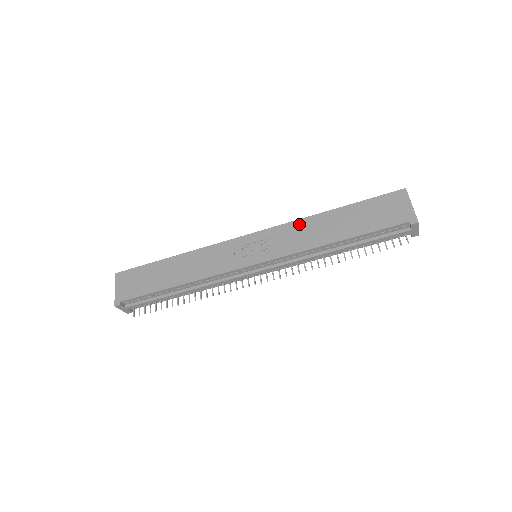
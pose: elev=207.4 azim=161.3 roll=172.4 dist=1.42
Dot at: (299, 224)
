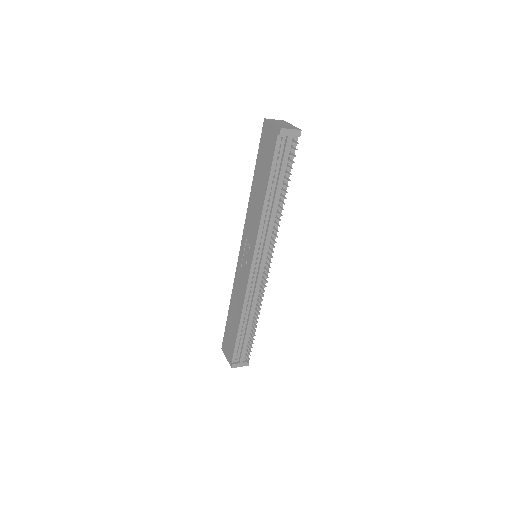
Dot at: (249, 212)
